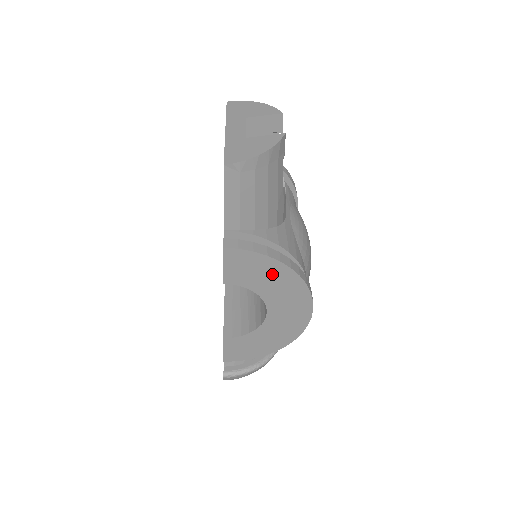
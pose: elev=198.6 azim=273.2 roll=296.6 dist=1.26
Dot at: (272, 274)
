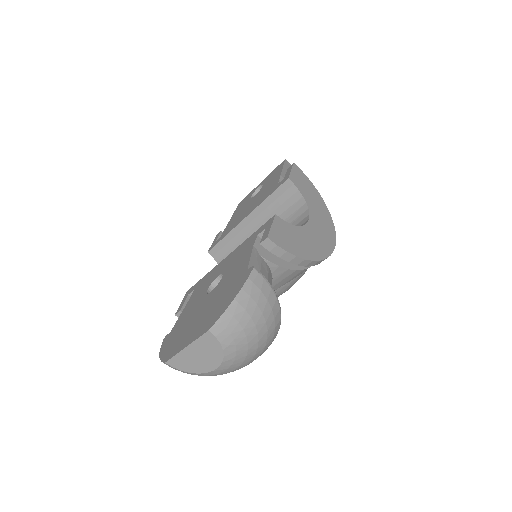
Dot at: (315, 197)
